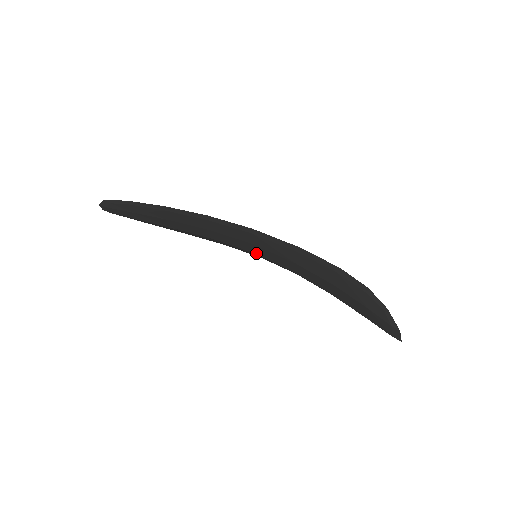
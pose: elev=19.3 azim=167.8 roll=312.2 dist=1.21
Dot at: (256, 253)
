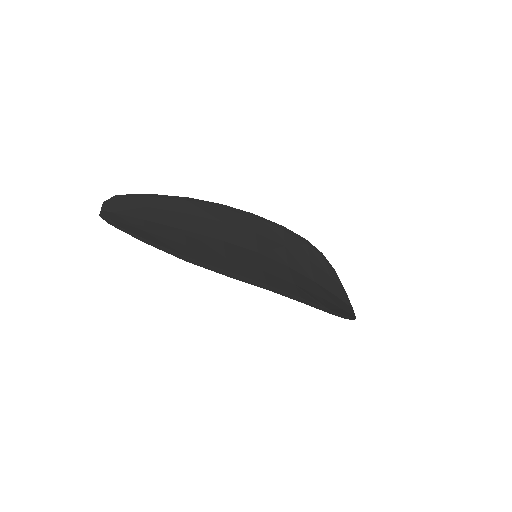
Dot at: (257, 256)
